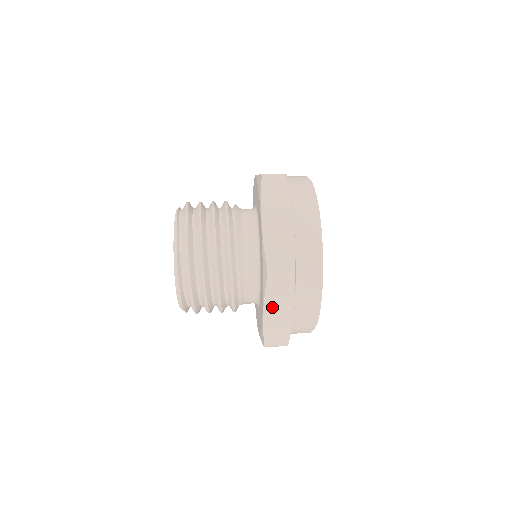
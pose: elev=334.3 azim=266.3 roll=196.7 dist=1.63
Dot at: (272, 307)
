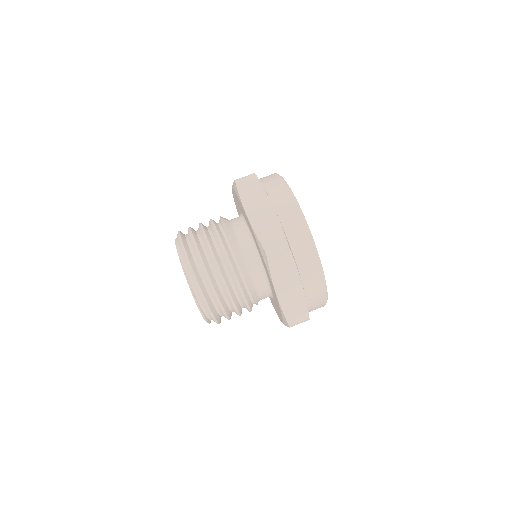
Dot at: occluded
